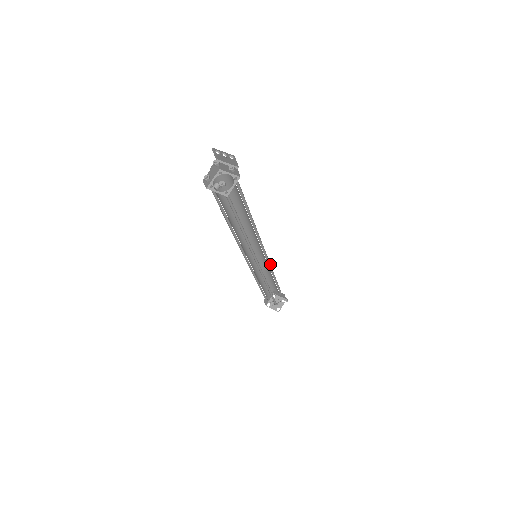
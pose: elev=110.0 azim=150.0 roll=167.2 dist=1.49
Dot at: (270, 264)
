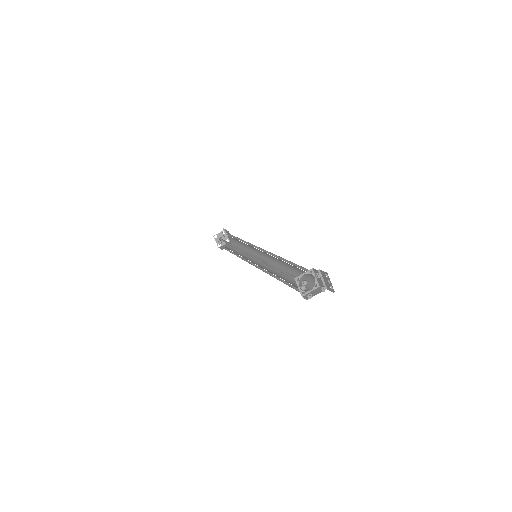
Dot at: occluded
